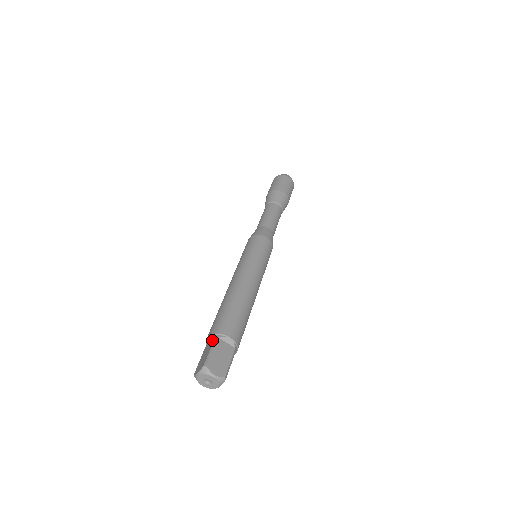
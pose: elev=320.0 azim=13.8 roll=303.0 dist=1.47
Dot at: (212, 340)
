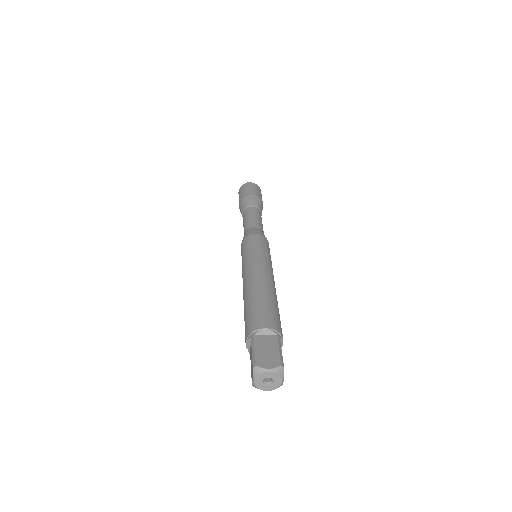
Dot at: (272, 336)
